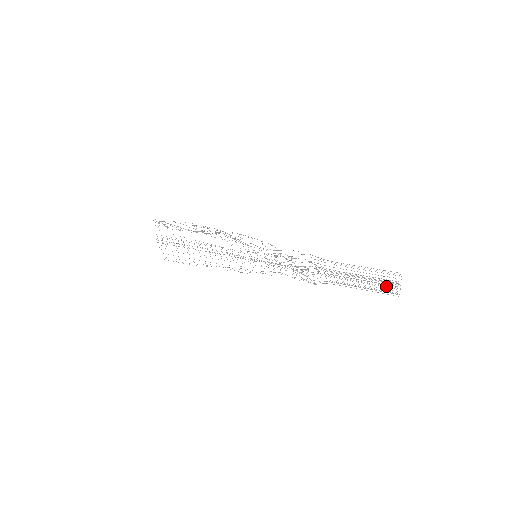
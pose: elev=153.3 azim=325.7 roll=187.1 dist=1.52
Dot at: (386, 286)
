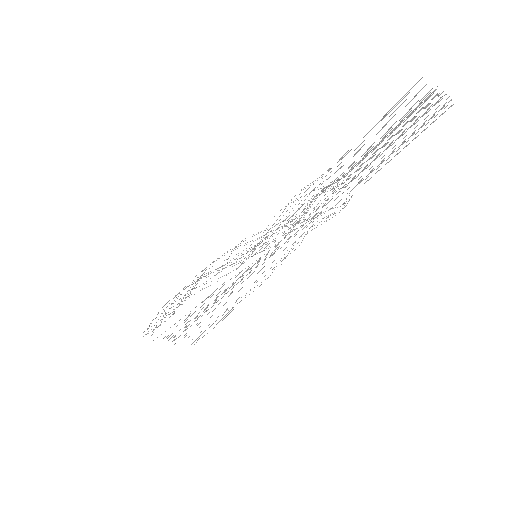
Dot at: occluded
